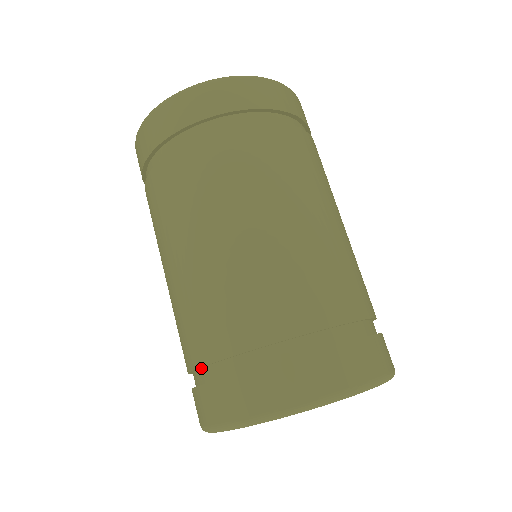
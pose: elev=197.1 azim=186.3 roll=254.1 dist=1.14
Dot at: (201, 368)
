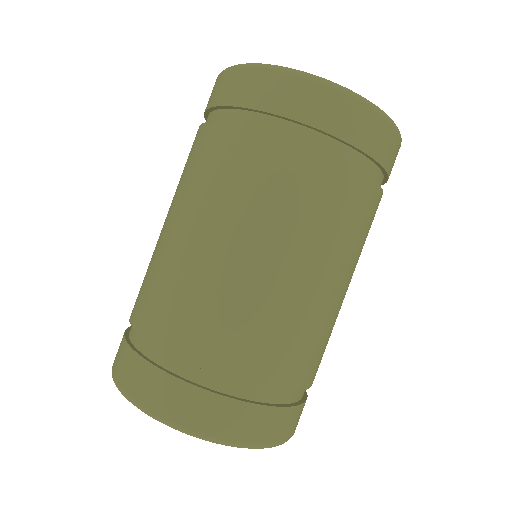
Dot at: (146, 337)
